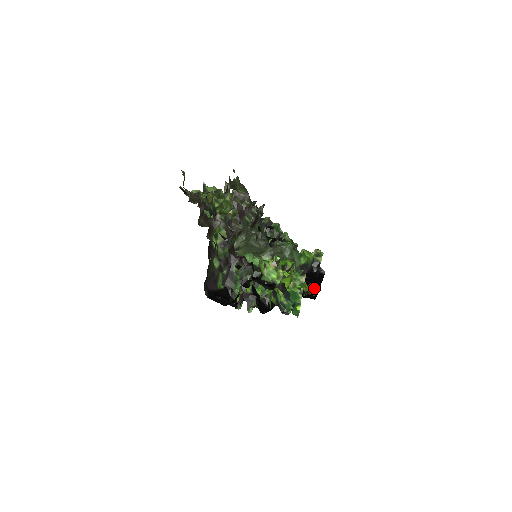
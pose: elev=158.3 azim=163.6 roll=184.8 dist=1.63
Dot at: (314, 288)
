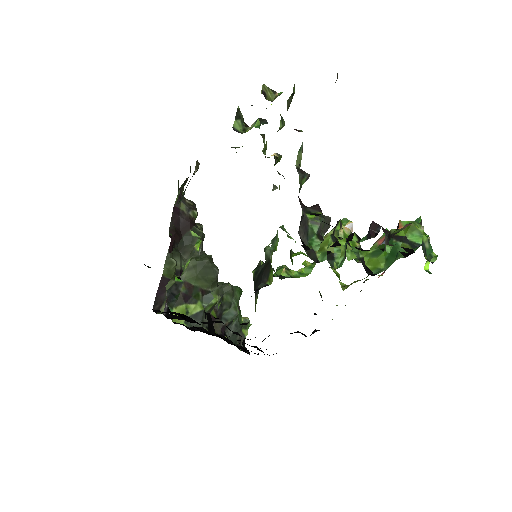
Dot at: (269, 355)
